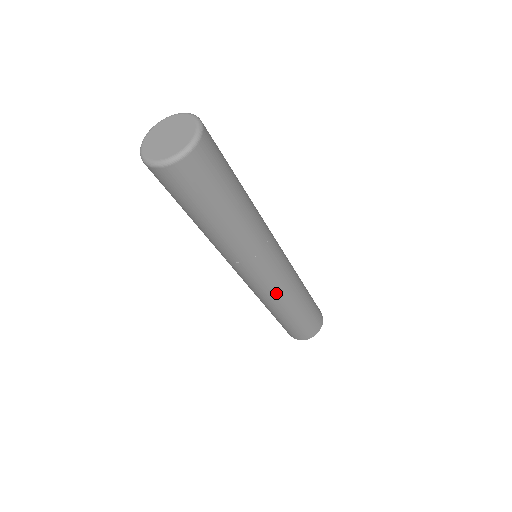
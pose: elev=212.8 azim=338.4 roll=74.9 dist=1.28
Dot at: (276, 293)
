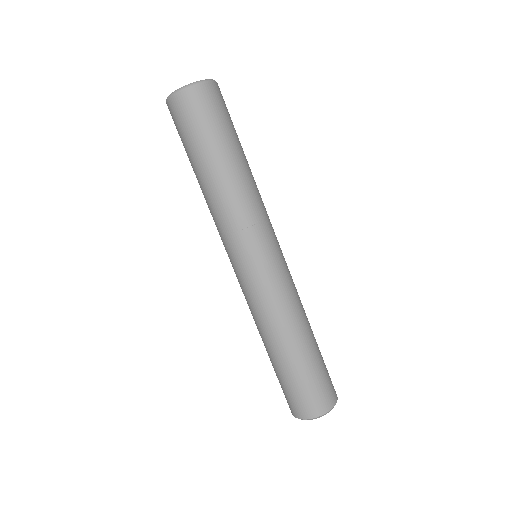
Dot at: (266, 300)
